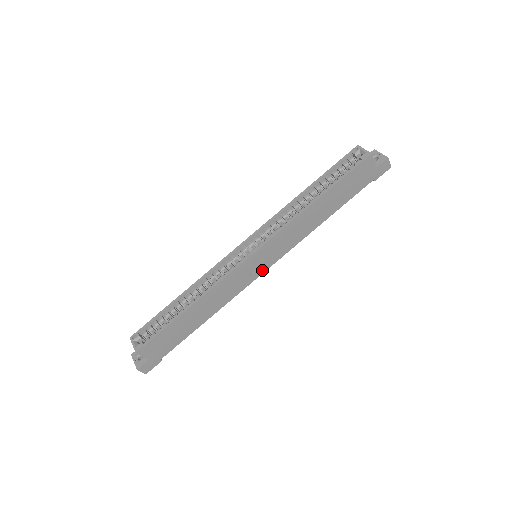
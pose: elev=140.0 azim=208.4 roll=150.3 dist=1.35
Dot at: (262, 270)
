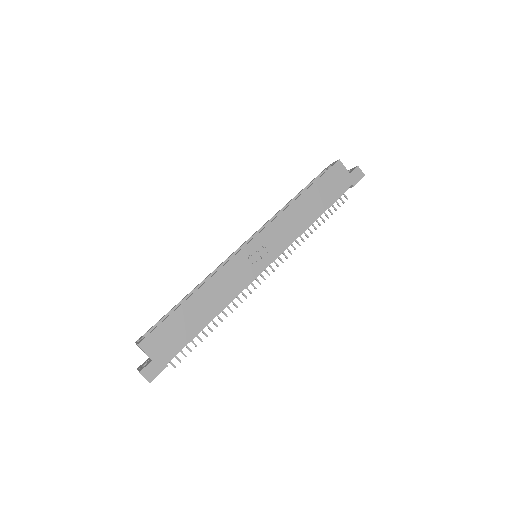
Dot at: (263, 265)
